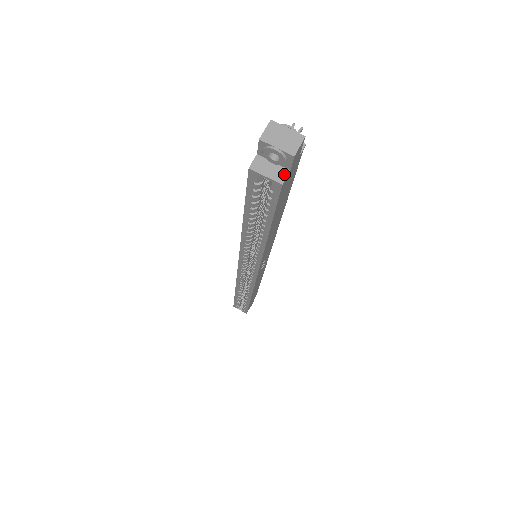
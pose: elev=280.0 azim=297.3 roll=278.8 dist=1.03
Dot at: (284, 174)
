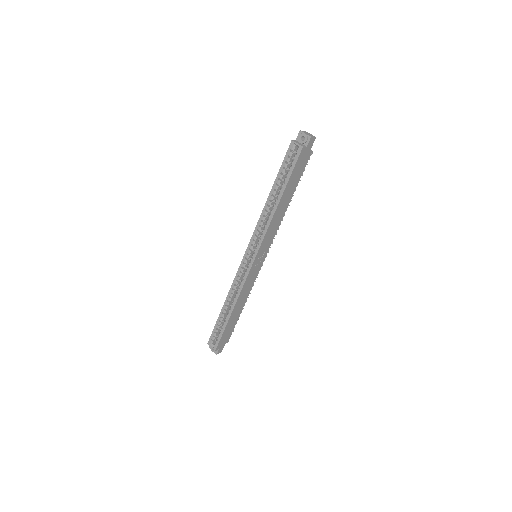
Dot at: (304, 146)
